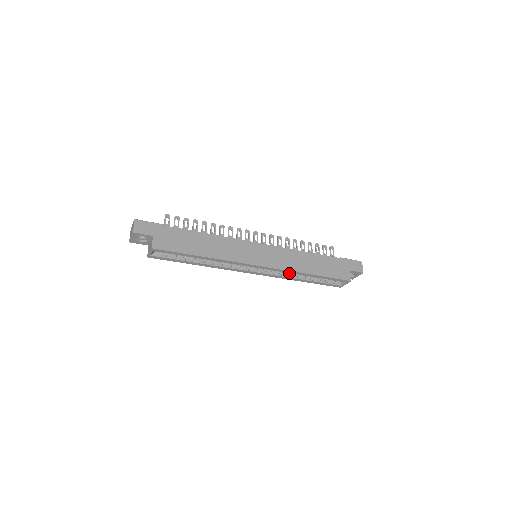
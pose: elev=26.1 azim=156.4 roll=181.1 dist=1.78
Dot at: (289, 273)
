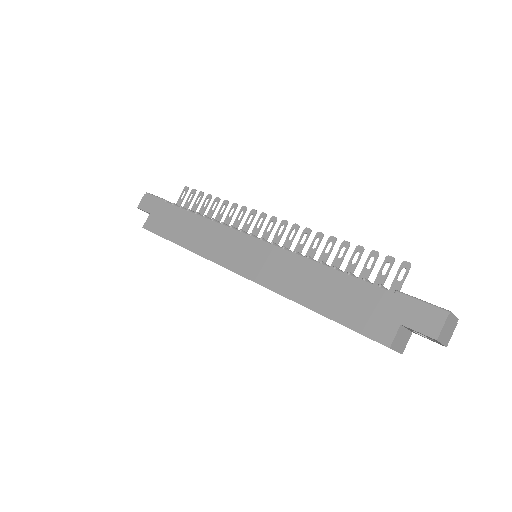
Dot at: occluded
